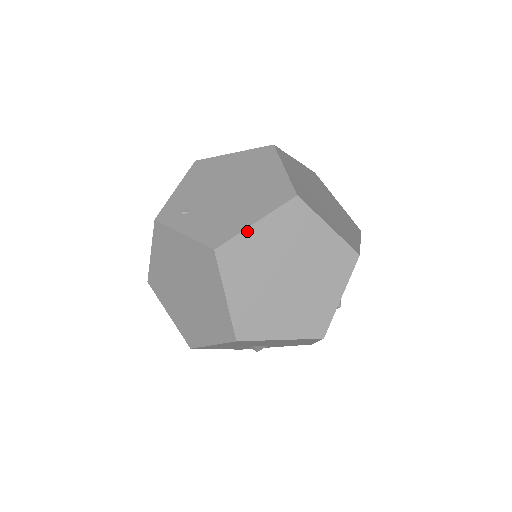
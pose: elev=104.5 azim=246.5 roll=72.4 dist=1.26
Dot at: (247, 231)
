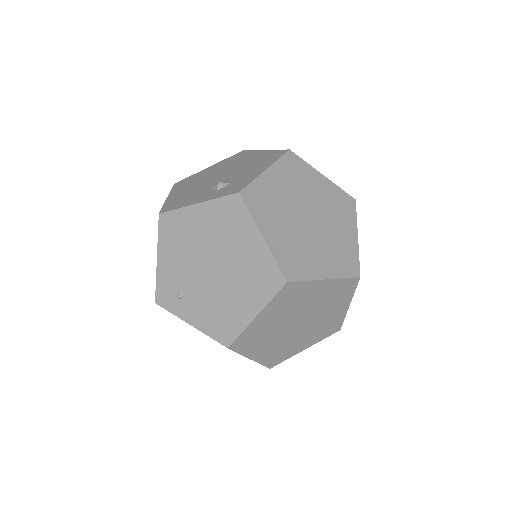
Dot at: (250, 325)
